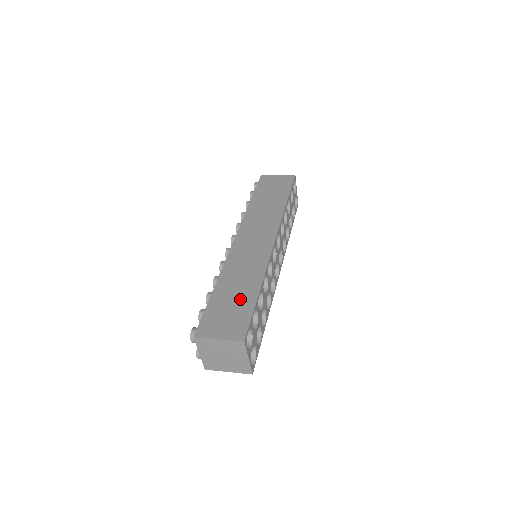
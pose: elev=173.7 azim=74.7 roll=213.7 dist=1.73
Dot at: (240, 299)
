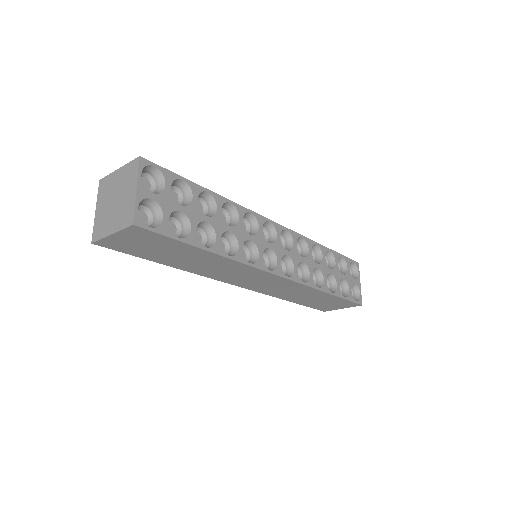
Dot at: occluded
